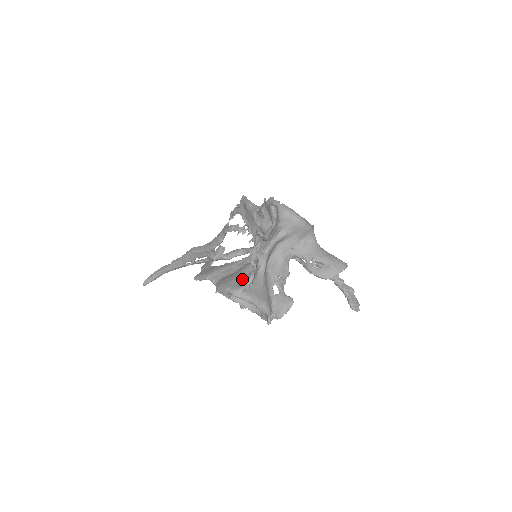
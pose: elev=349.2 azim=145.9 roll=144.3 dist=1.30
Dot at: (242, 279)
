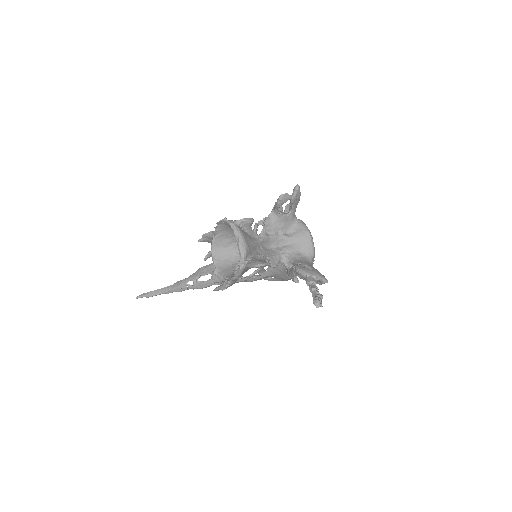
Dot at: occluded
